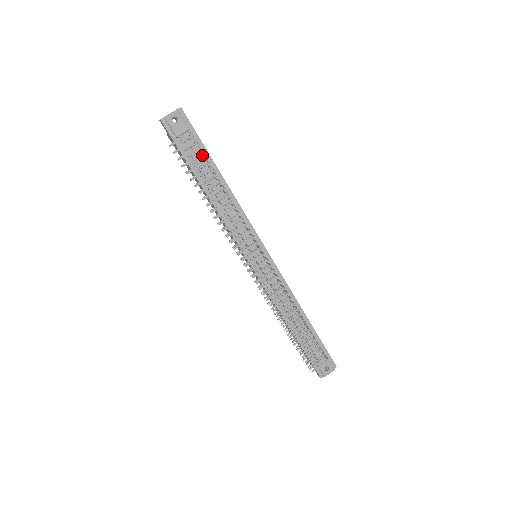
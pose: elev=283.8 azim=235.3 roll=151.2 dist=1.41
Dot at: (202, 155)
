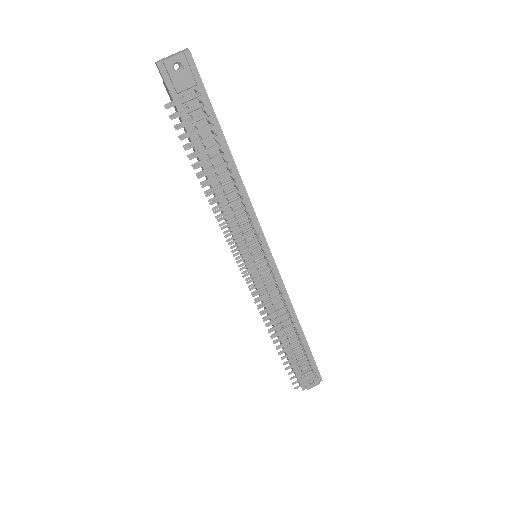
Dot at: (209, 123)
